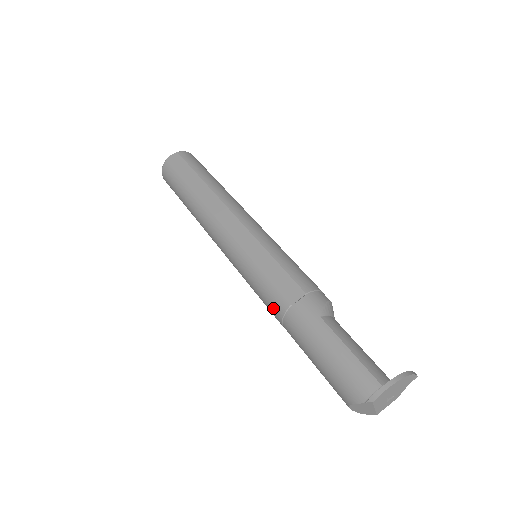
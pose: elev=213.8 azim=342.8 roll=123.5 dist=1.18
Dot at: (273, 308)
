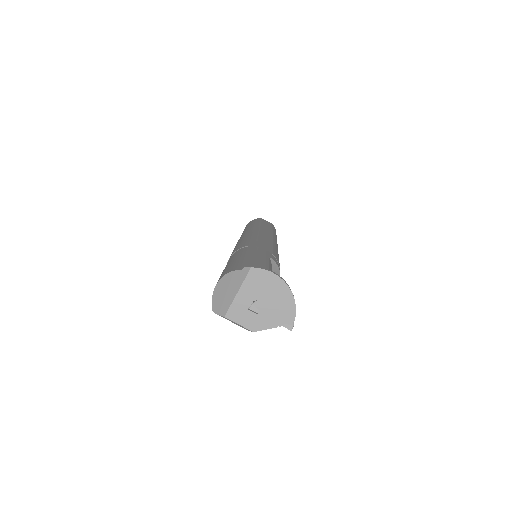
Dot at: (239, 247)
